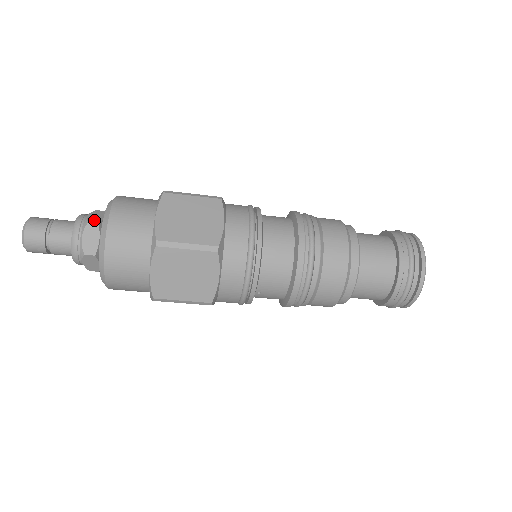
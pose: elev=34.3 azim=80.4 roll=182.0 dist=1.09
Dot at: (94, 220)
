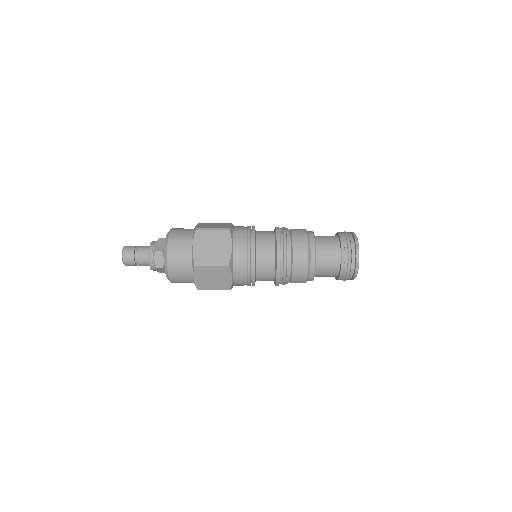
Dot at: (159, 248)
